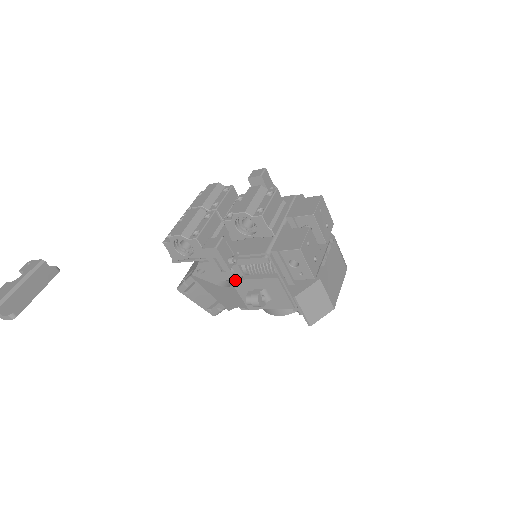
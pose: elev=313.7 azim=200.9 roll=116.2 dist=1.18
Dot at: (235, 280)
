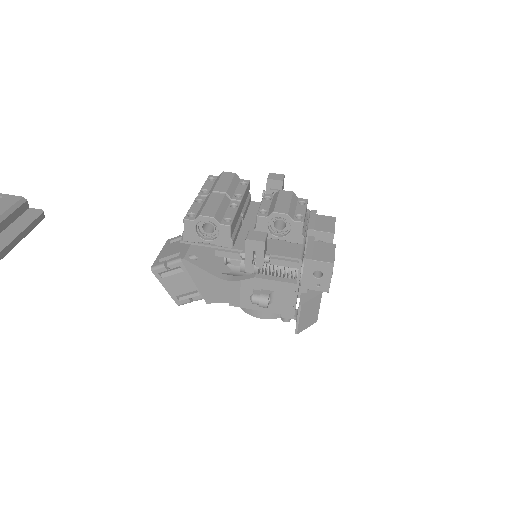
Dot at: (241, 276)
